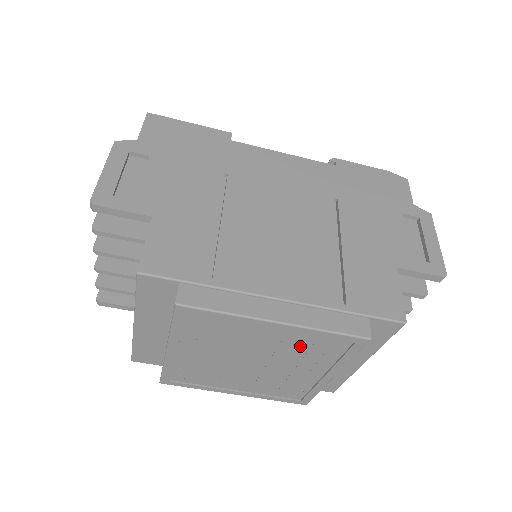
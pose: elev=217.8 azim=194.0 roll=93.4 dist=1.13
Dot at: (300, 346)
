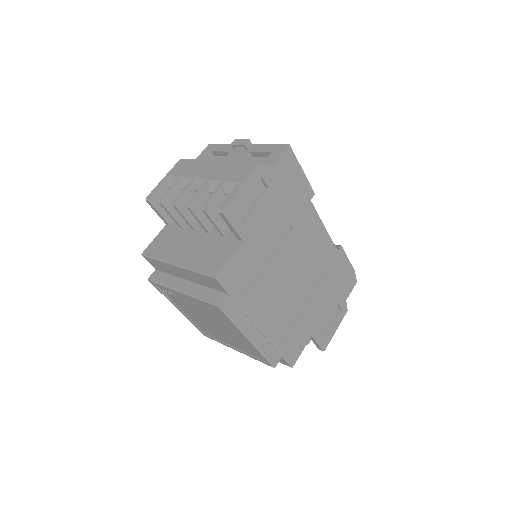
Dot at: (243, 343)
